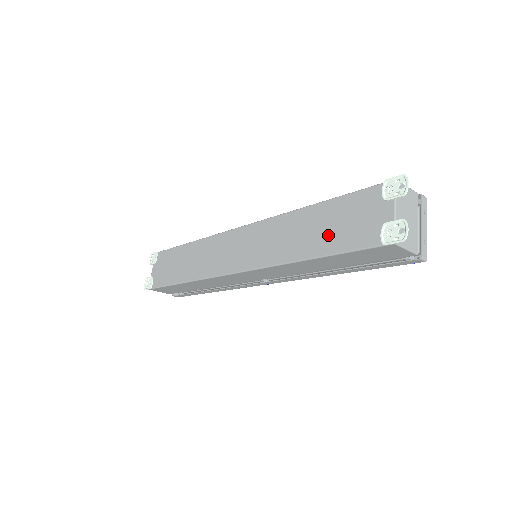
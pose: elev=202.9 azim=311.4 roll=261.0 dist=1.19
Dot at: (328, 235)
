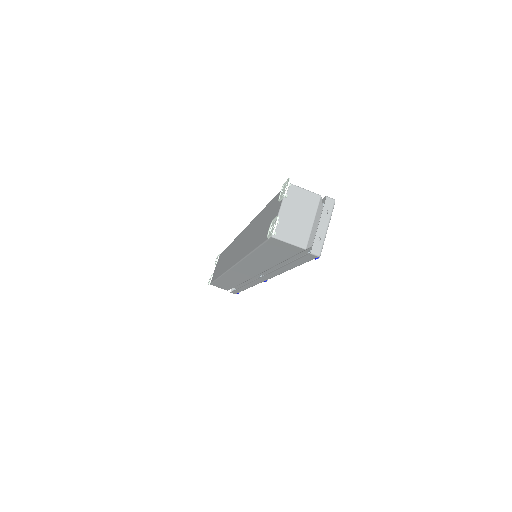
Dot at: (259, 233)
